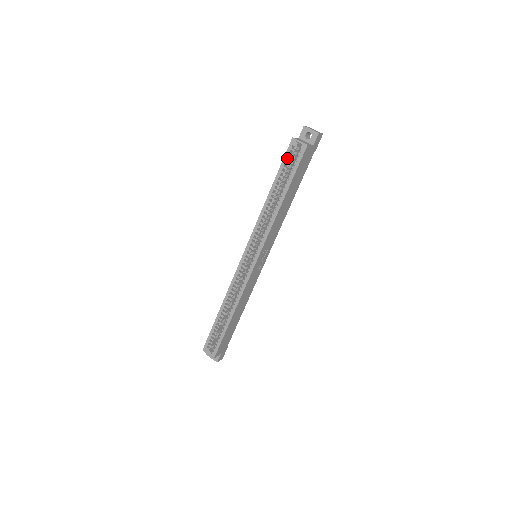
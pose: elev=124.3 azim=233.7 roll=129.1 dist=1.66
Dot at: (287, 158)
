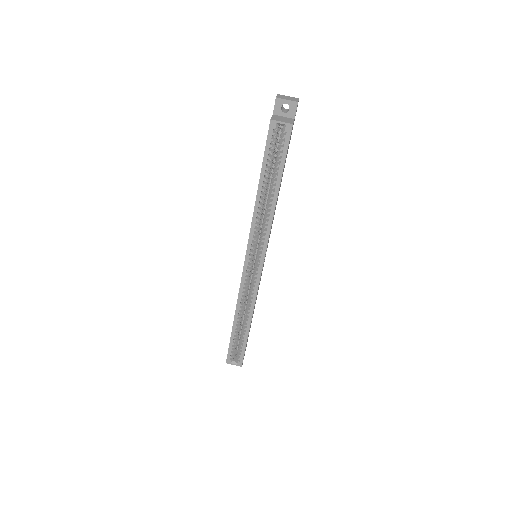
Dot at: (270, 146)
